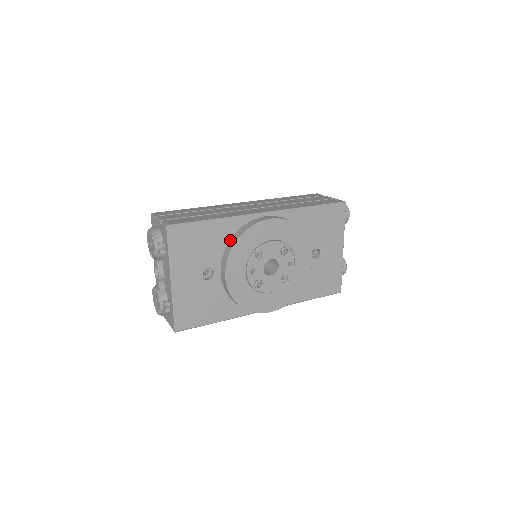
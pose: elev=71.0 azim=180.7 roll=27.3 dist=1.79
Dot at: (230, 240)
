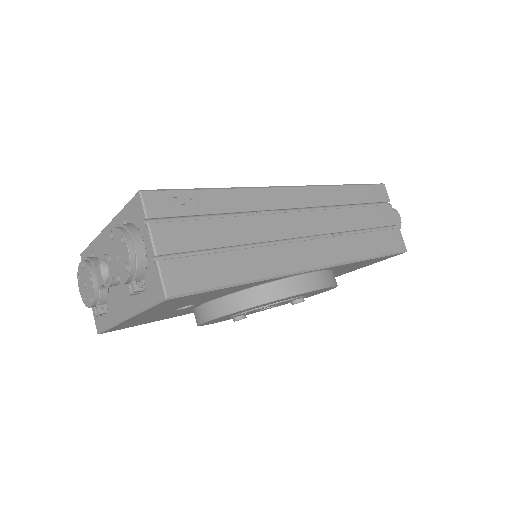
Dot at: (244, 291)
